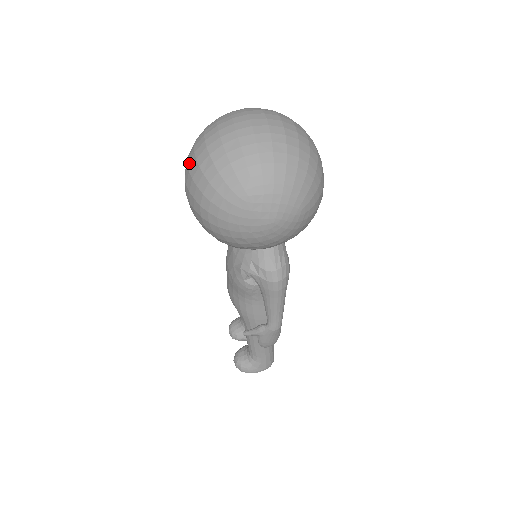
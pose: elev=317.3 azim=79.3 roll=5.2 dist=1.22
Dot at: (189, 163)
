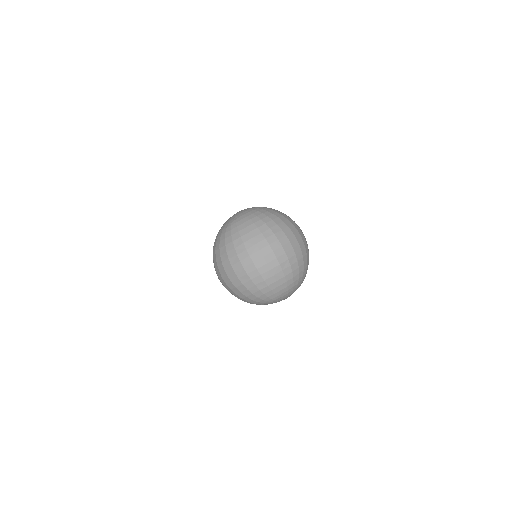
Dot at: (224, 279)
